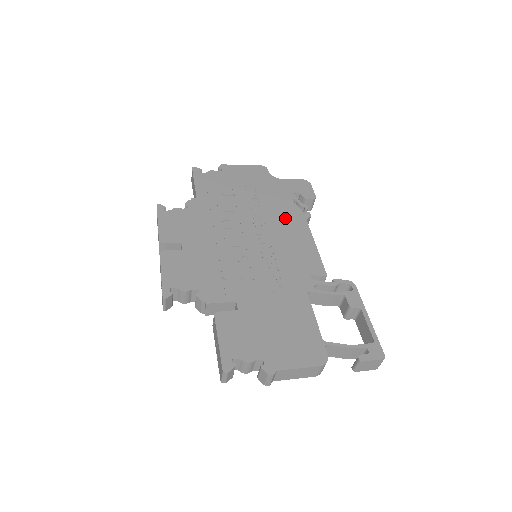
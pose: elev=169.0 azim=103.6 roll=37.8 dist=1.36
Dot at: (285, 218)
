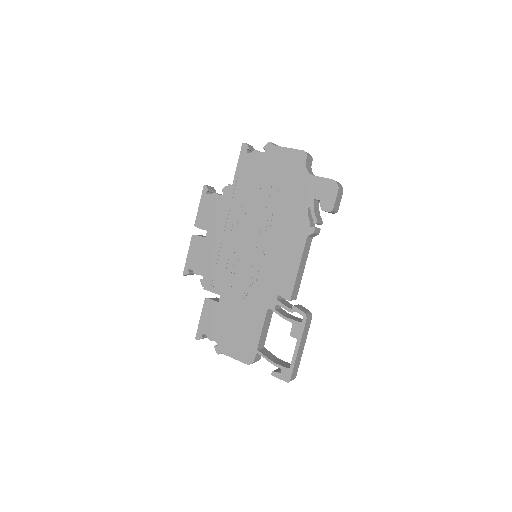
Dot at: (290, 229)
